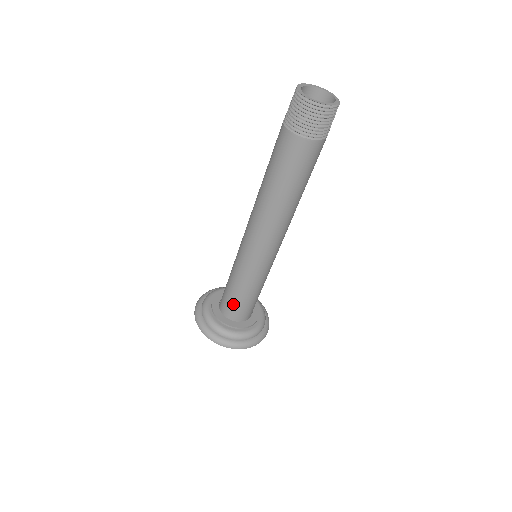
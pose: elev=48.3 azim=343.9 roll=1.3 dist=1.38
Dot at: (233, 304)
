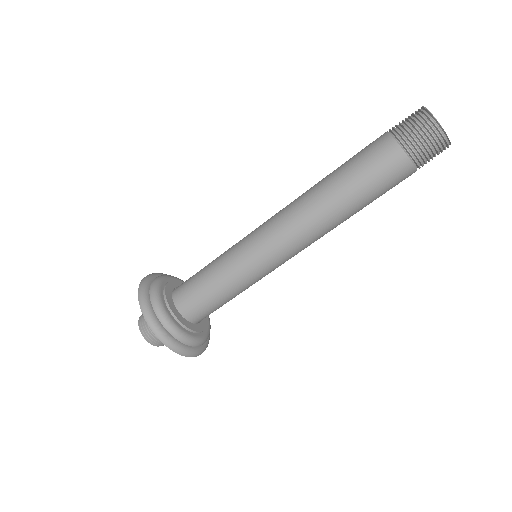
Dot at: (209, 308)
